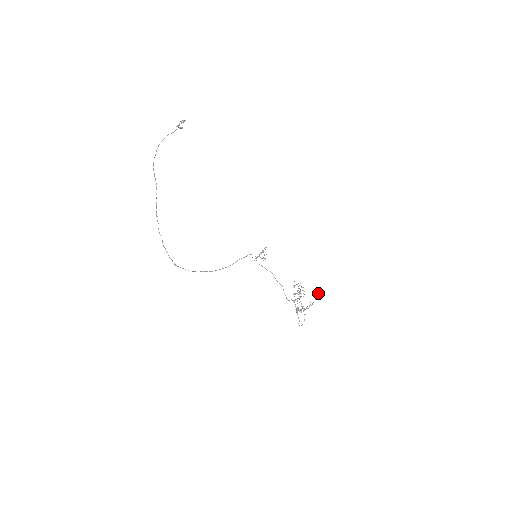
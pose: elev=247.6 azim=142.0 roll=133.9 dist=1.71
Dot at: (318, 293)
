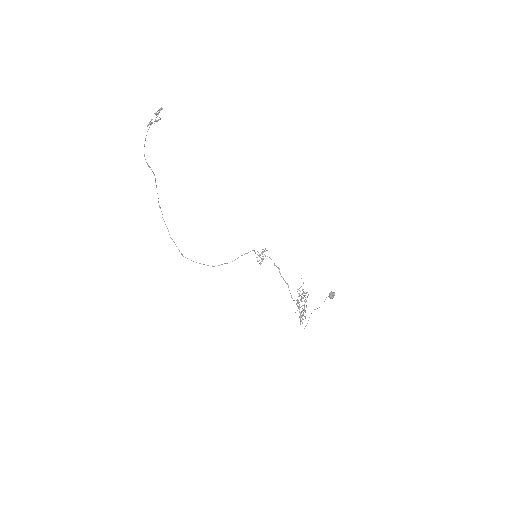
Dot at: (329, 294)
